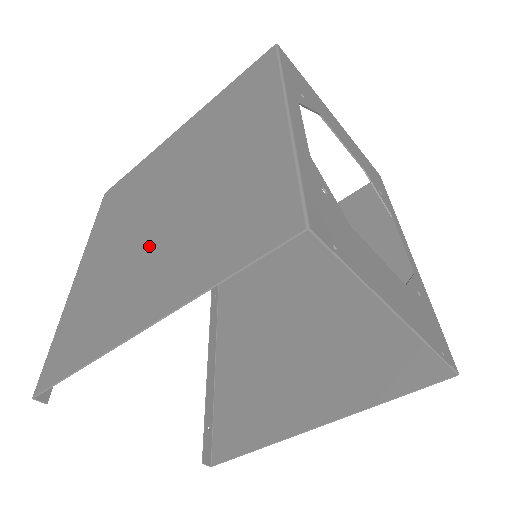
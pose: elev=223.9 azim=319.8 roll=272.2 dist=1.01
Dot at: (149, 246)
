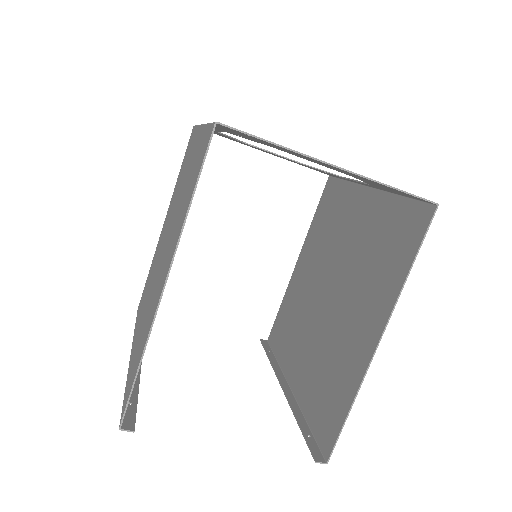
Dot at: (160, 268)
